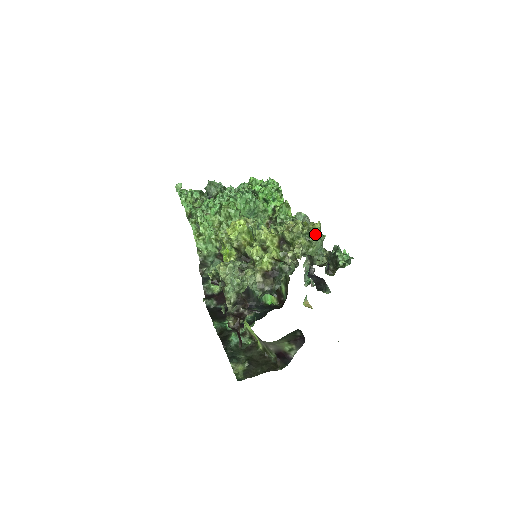
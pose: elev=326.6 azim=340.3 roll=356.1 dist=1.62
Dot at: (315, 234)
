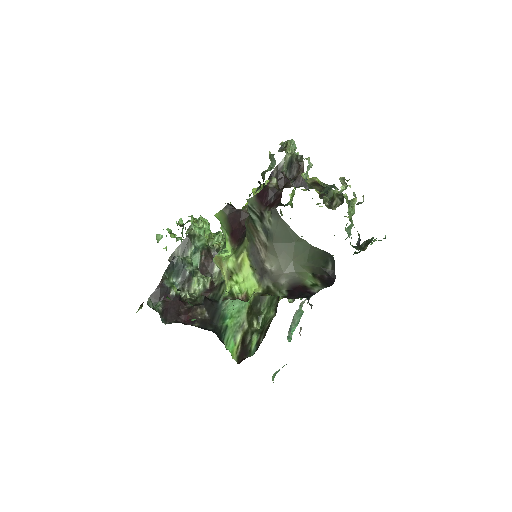
Dot at: (355, 200)
